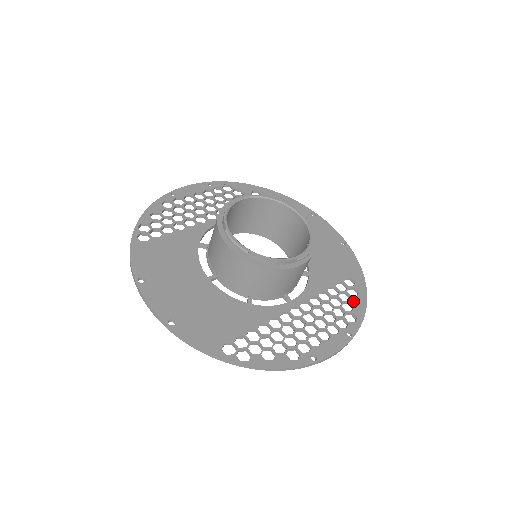
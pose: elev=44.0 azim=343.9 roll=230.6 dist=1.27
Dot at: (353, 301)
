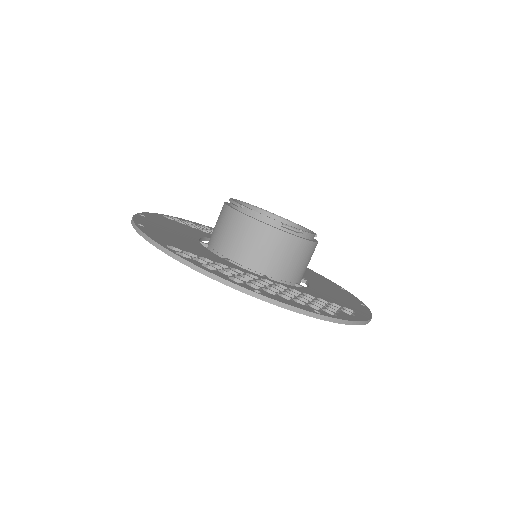
Dot at: (342, 312)
